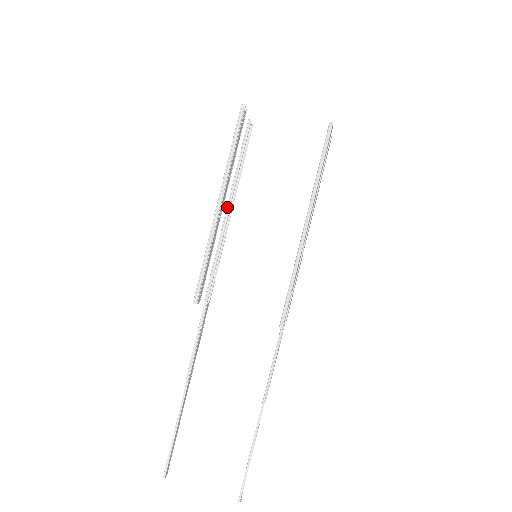
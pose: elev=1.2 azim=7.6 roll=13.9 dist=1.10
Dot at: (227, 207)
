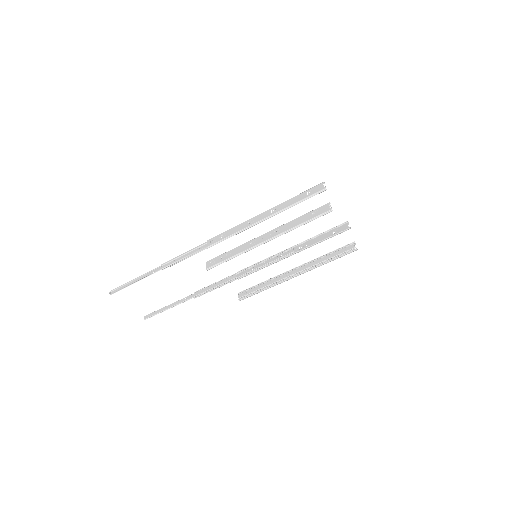
Dot at: (265, 218)
